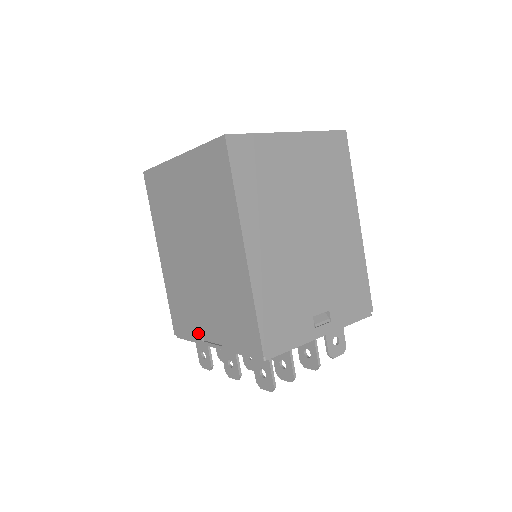
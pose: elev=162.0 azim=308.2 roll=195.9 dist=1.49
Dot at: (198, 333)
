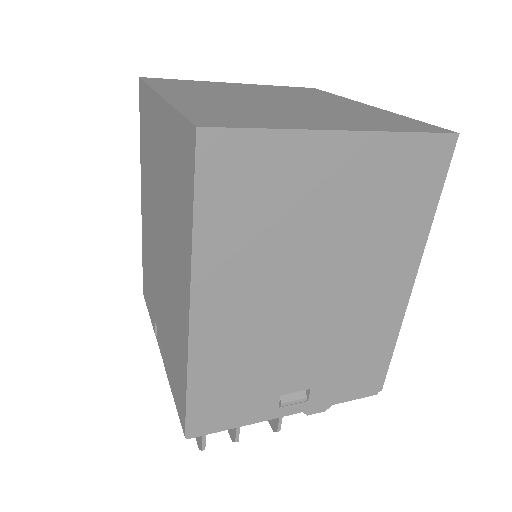
Dot at: (154, 323)
